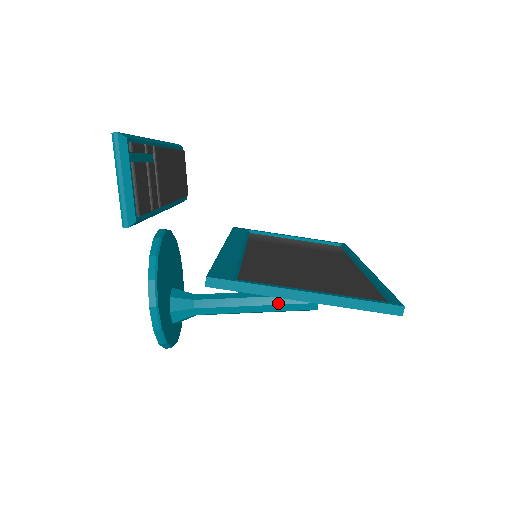
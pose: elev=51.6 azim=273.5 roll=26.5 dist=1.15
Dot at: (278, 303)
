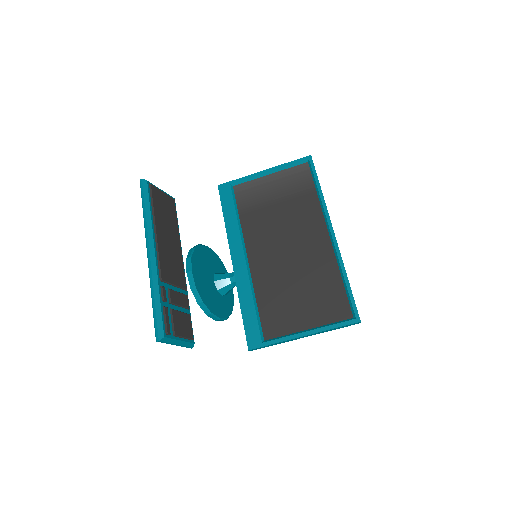
Dot at: occluded
